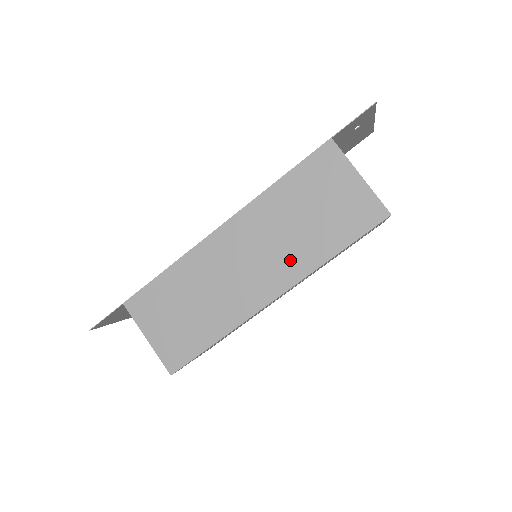
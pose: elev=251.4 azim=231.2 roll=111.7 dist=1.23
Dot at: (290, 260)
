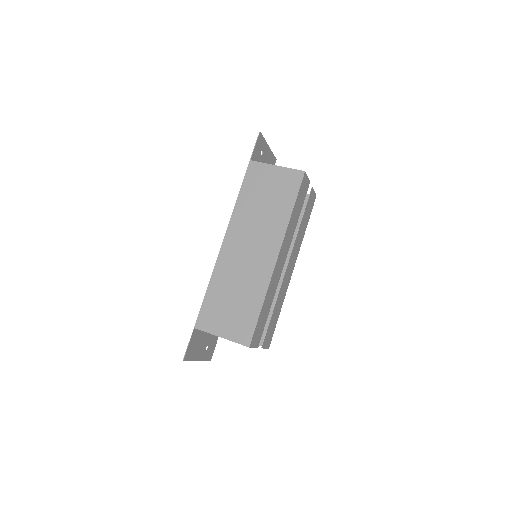
Dot at: (271, 230)
